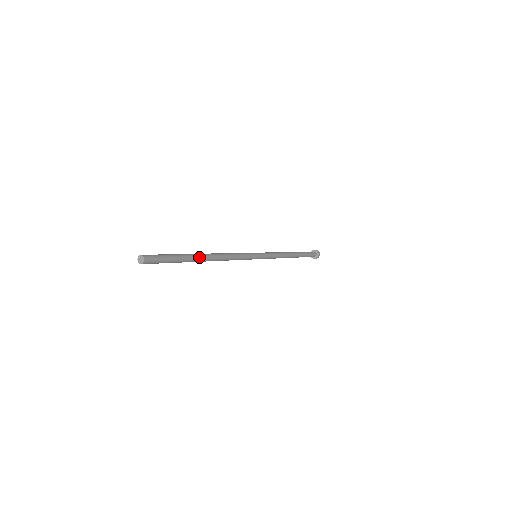
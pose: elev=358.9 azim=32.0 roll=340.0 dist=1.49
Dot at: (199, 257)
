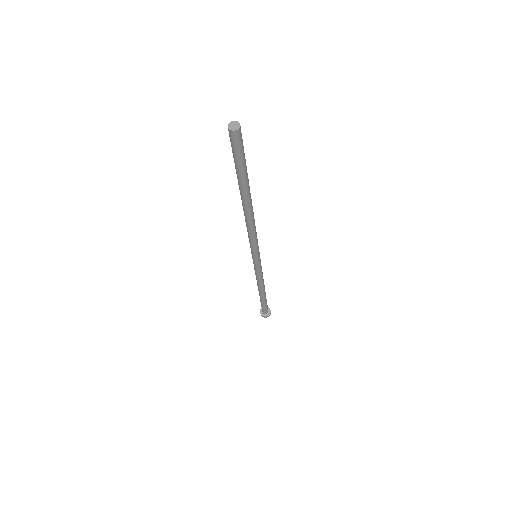
Dot at: occluded
